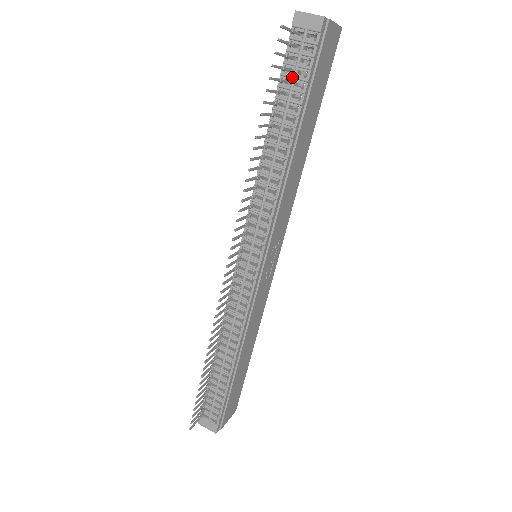
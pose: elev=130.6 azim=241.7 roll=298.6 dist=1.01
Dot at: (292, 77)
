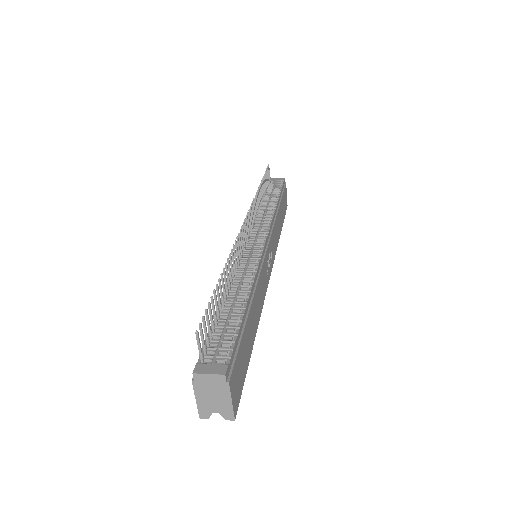
Dot at: (272, 189)
